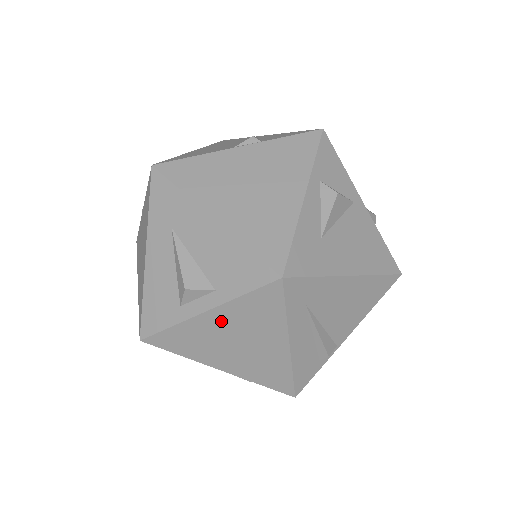
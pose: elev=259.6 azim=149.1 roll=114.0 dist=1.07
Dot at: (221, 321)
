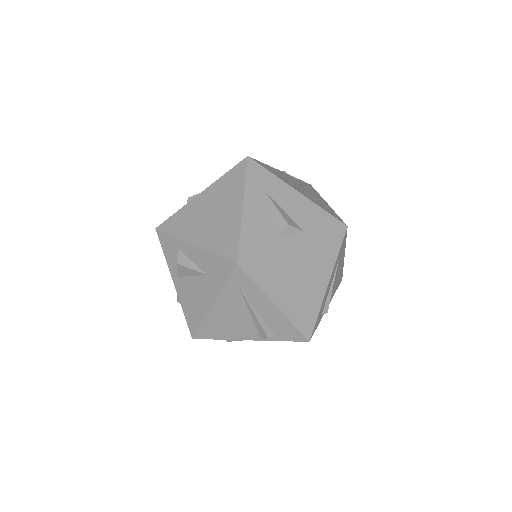
Dot at: (301, 254)
